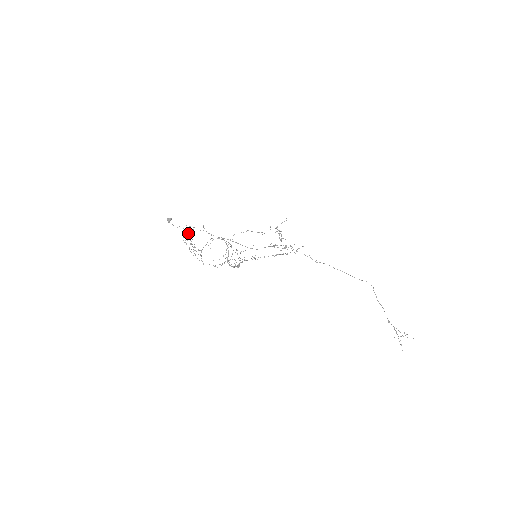
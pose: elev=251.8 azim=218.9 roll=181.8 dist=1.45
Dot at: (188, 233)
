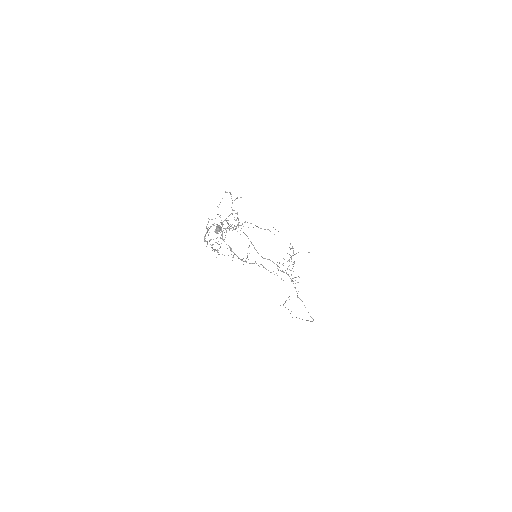
Dot at: occluded
